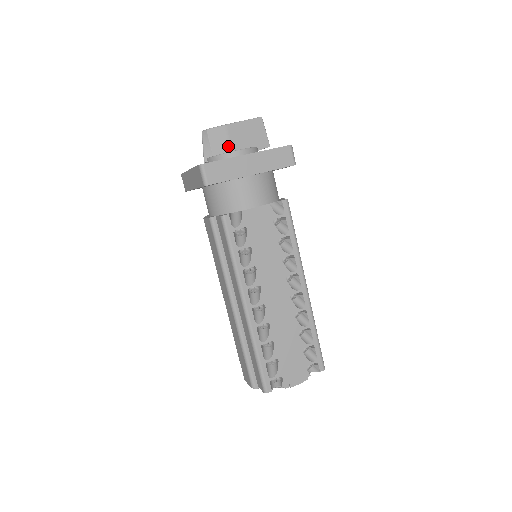
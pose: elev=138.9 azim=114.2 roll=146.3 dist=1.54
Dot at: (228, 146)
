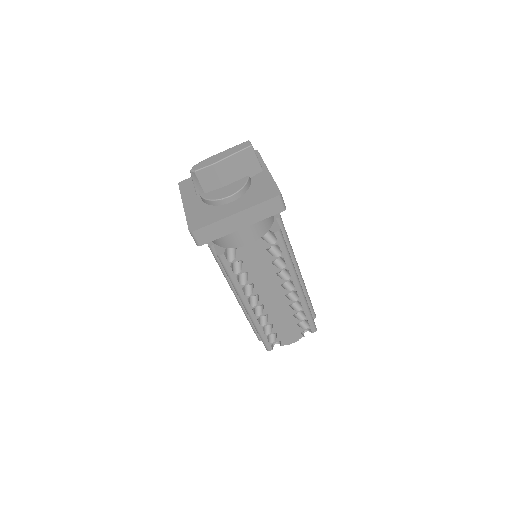
Dot at: (218, 182)
